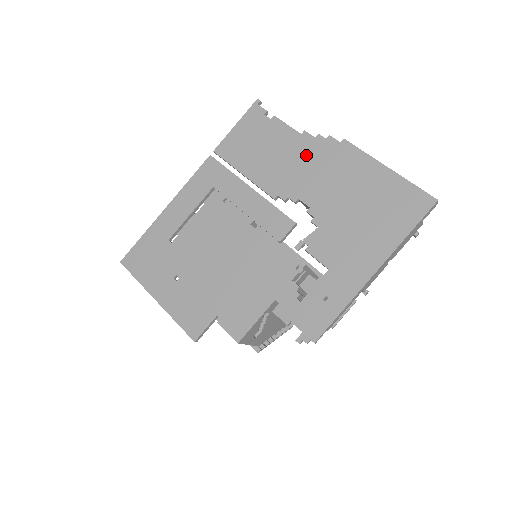
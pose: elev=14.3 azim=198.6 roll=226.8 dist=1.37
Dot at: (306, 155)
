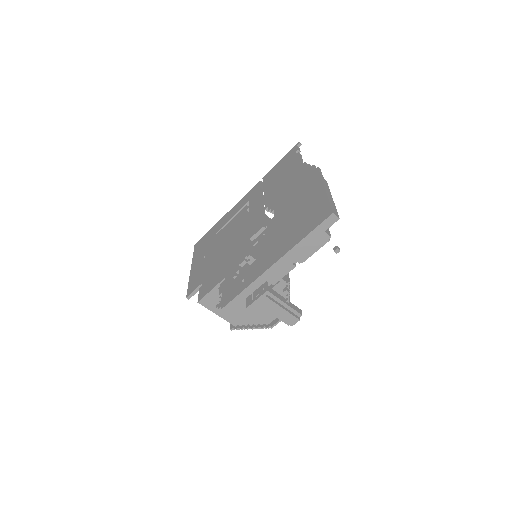
Dot at: (295, 179)
